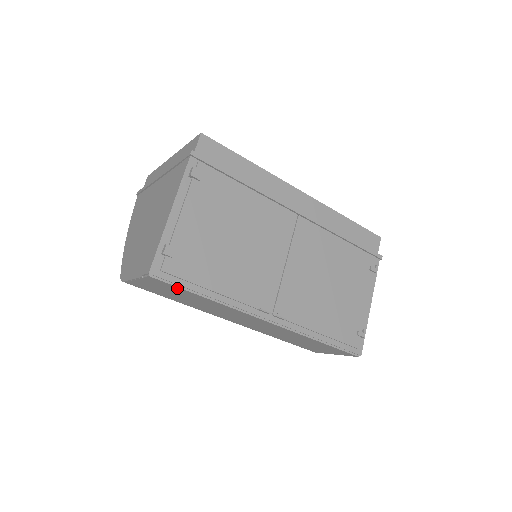
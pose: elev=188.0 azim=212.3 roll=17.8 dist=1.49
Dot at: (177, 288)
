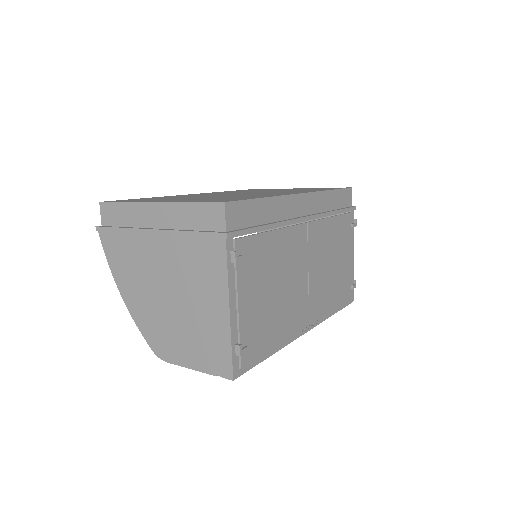
Dot at: occluded
